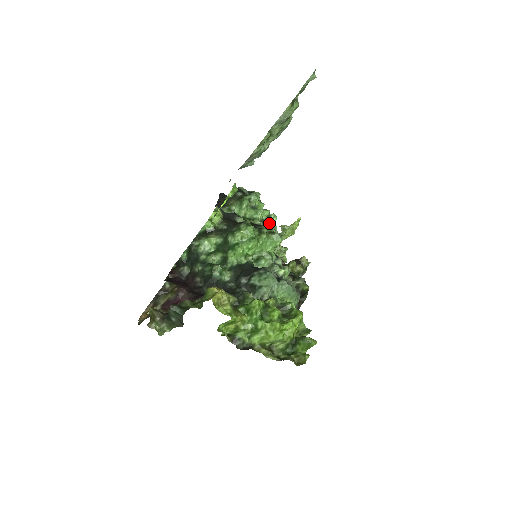
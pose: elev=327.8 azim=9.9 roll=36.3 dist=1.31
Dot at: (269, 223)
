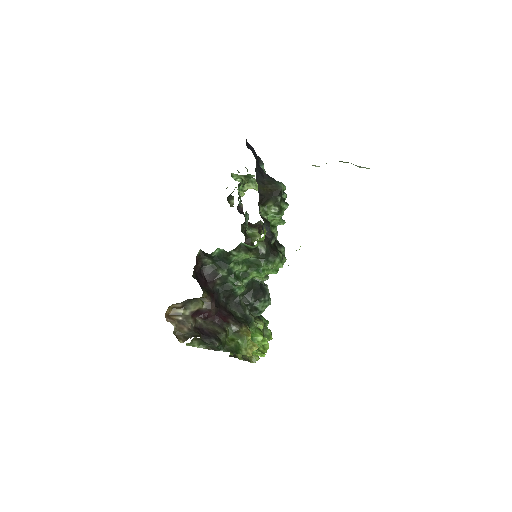
Dot at: occluded
